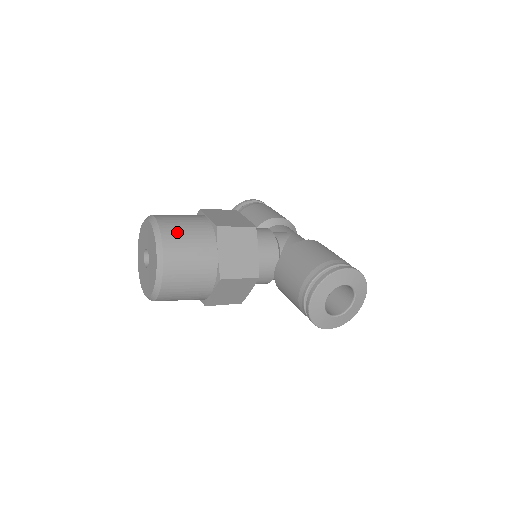
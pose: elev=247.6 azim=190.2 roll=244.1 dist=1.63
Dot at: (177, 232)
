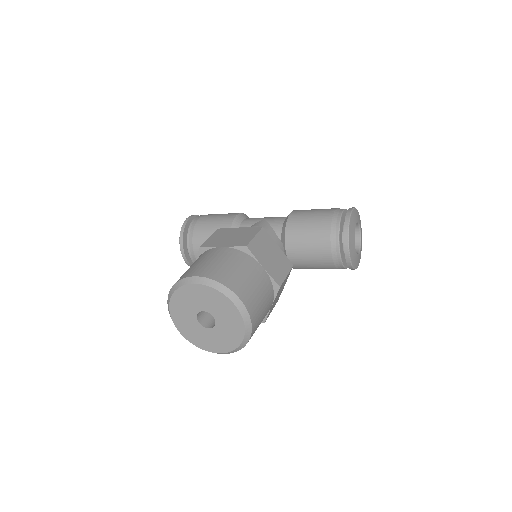
Dot at: (228, 273)
